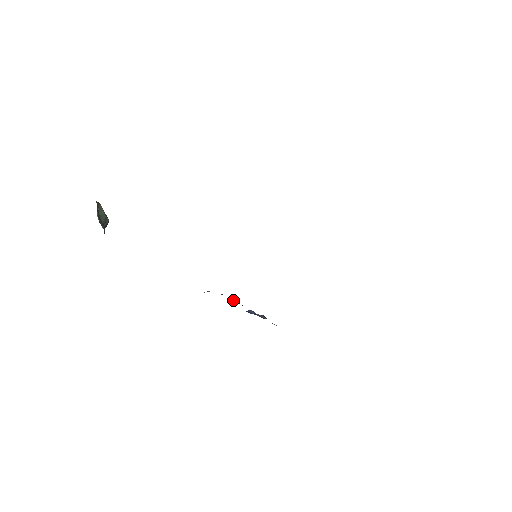
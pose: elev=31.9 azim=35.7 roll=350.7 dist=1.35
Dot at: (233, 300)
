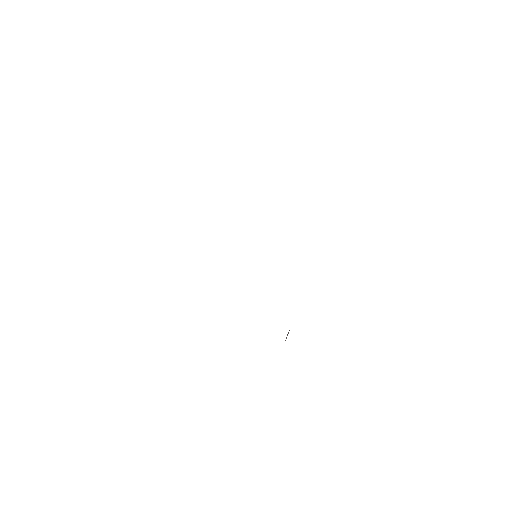
Dot at: occluded
